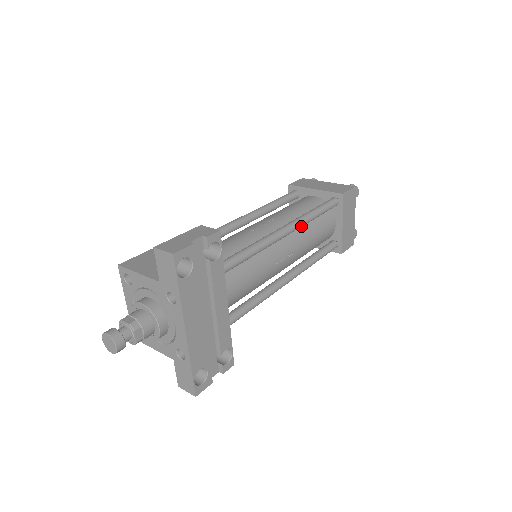
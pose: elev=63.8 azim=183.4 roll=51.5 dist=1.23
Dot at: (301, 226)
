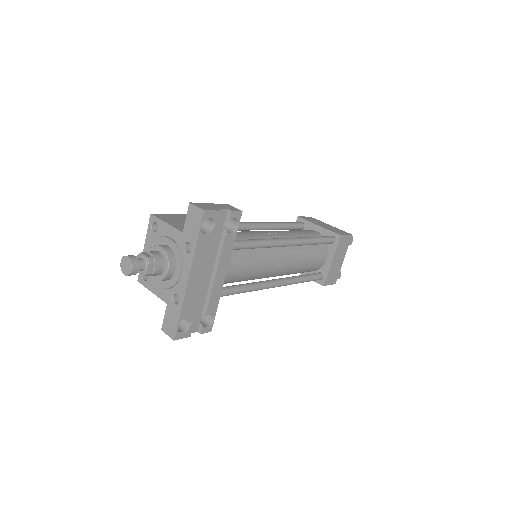
Dot at: (300, 244)
